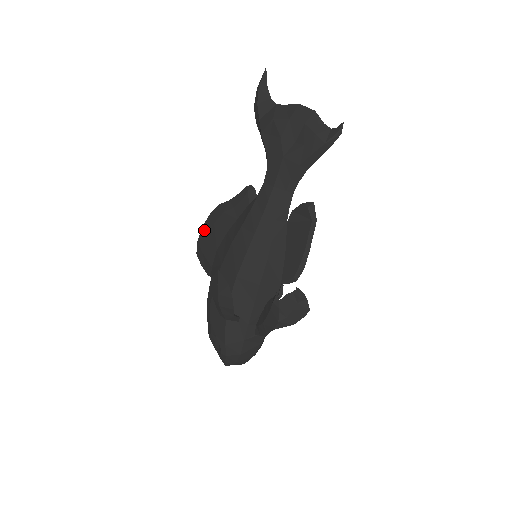
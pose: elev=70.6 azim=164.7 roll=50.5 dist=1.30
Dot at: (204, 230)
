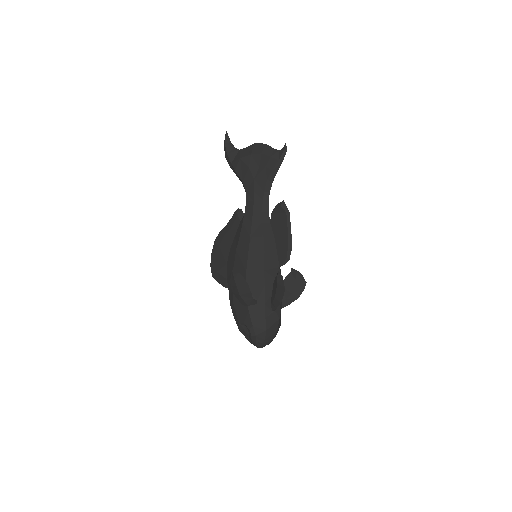
Dot at: (213, 255)
